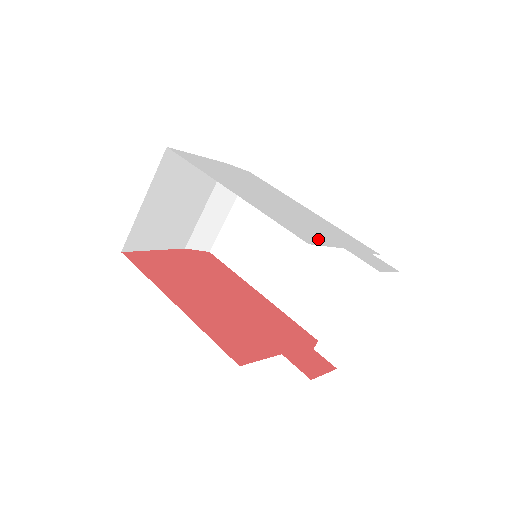
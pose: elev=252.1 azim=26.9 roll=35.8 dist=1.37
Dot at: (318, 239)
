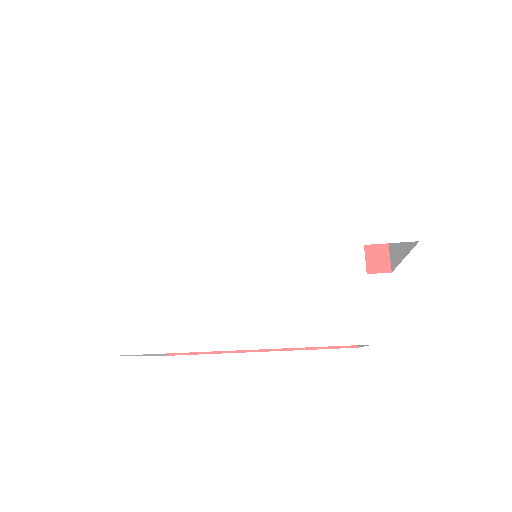
Dot at: (350, 291)
